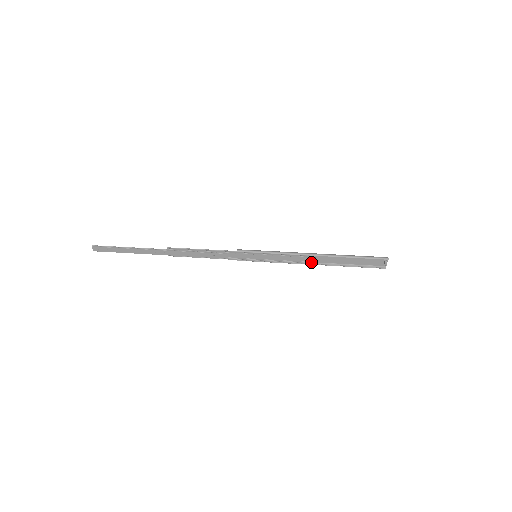
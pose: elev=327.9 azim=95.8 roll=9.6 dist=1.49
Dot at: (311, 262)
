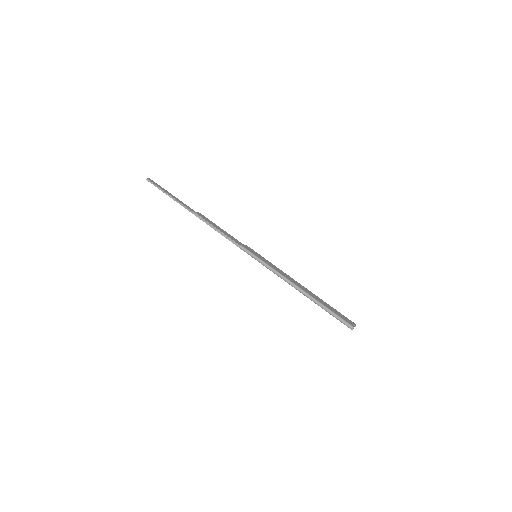
Dot at: (298, 283)
